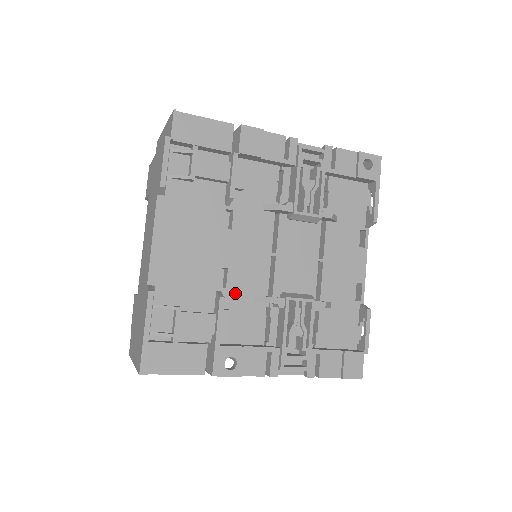
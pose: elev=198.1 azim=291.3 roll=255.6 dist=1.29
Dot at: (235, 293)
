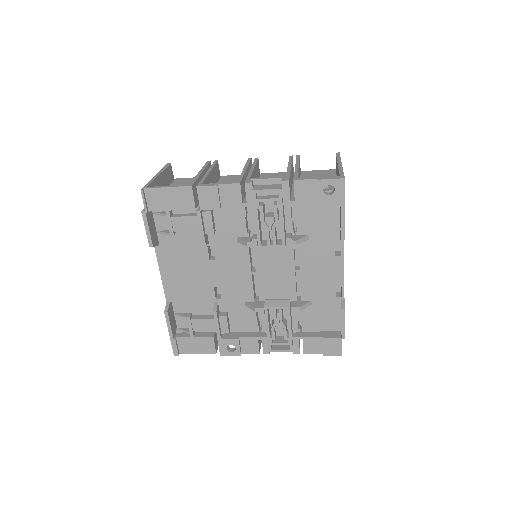
Dot at: (229, 301)
